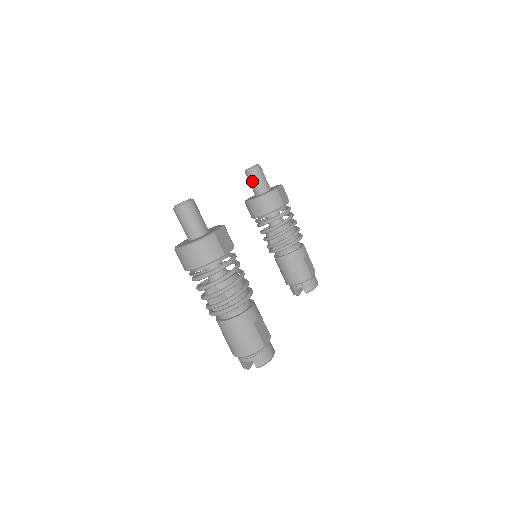
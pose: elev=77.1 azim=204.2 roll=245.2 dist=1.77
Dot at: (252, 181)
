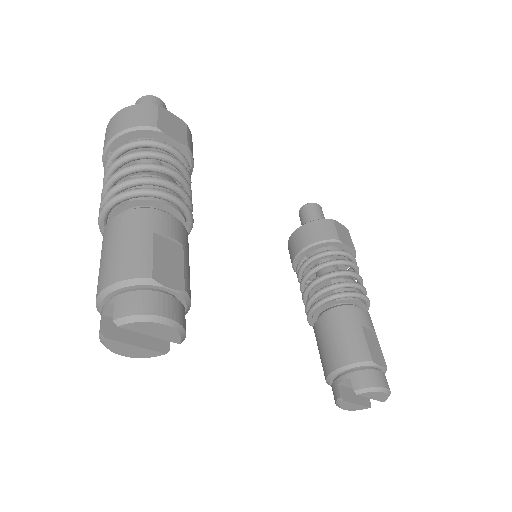
Dot at: (304, 219)
